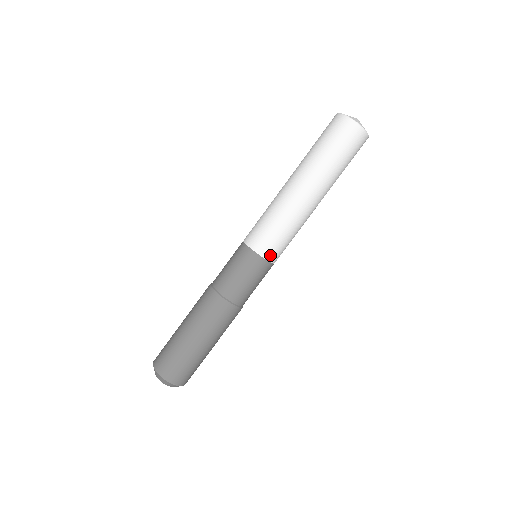
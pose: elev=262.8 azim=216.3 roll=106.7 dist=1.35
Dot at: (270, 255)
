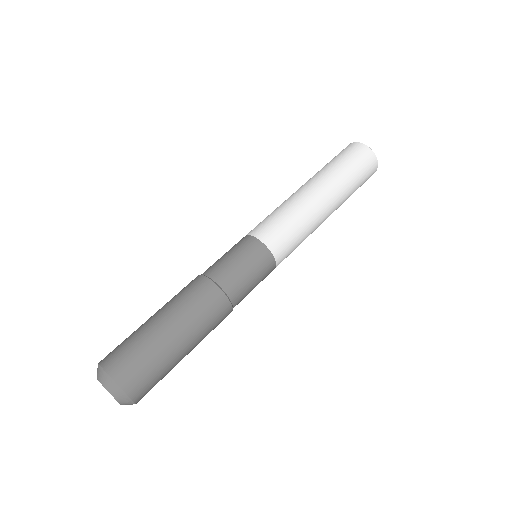
Dot at: (275, 247)
